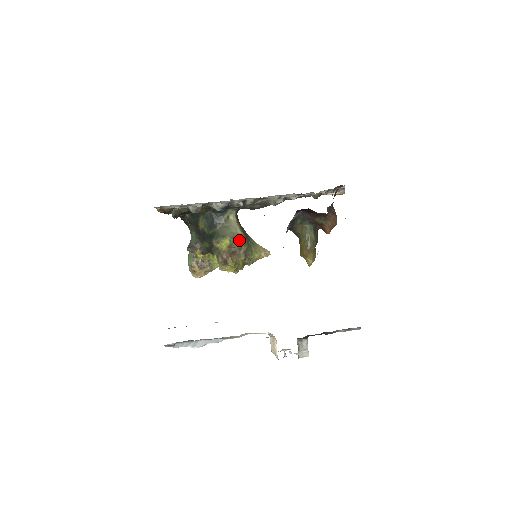
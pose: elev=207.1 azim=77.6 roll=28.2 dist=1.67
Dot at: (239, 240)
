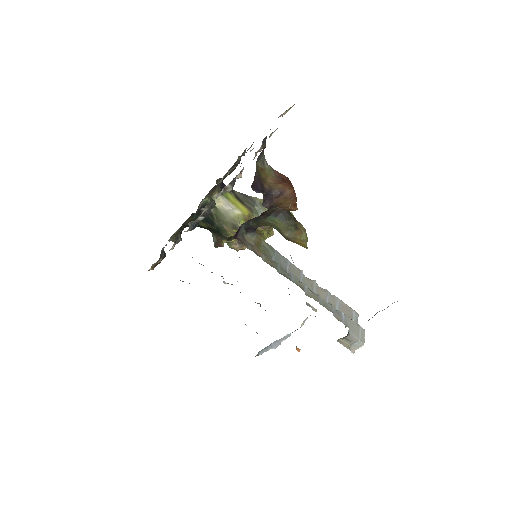
Dot at: (240, 225)
